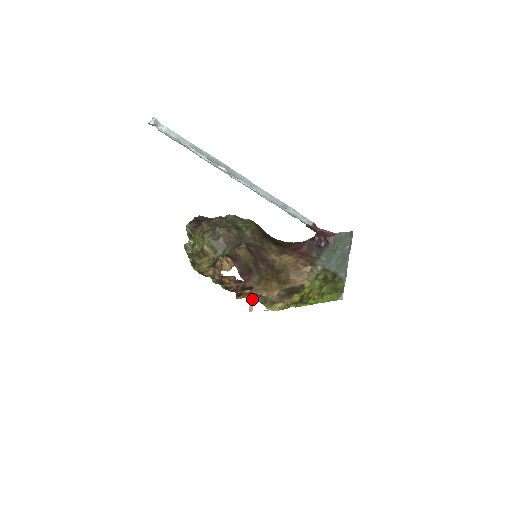
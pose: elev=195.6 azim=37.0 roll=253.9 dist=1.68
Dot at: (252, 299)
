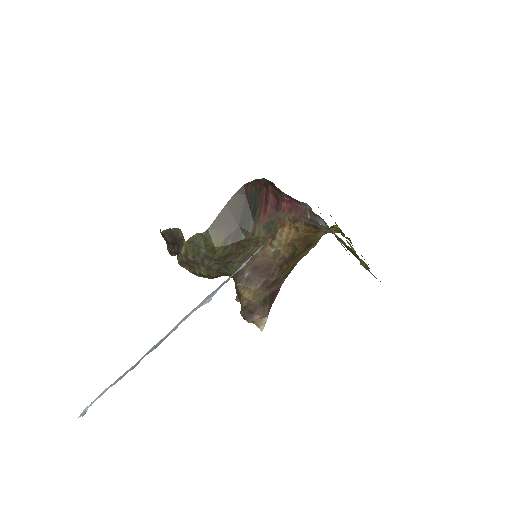
Dot at: occluded
